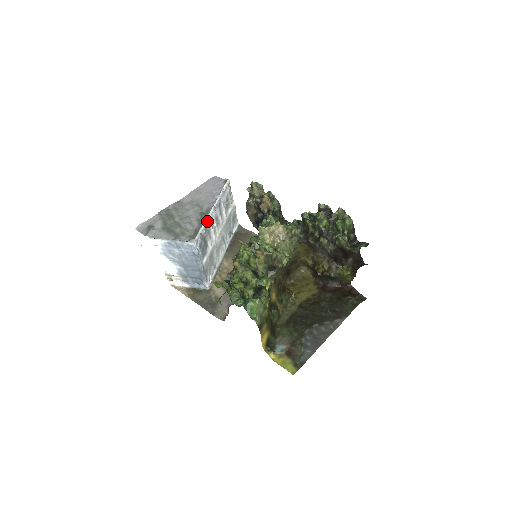
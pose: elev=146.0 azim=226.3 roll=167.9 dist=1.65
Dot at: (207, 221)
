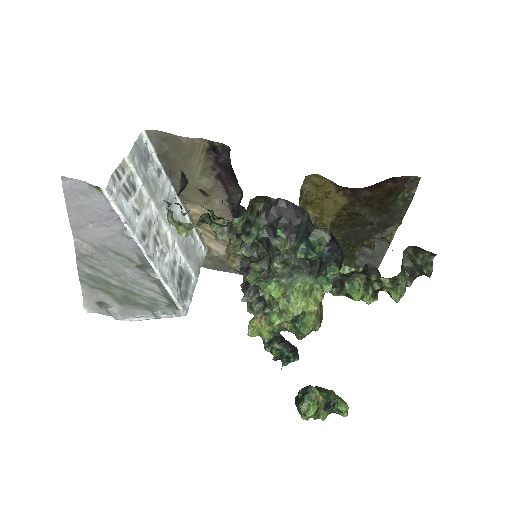
Dot at: (165, 282)
